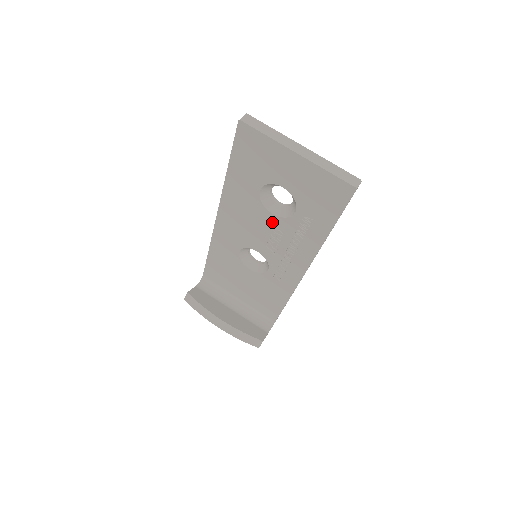
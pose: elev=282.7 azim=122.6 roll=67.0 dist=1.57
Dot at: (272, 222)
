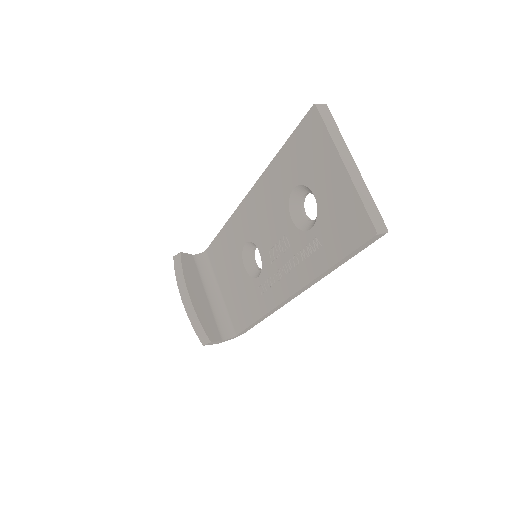
Dot at: (287, 228)
